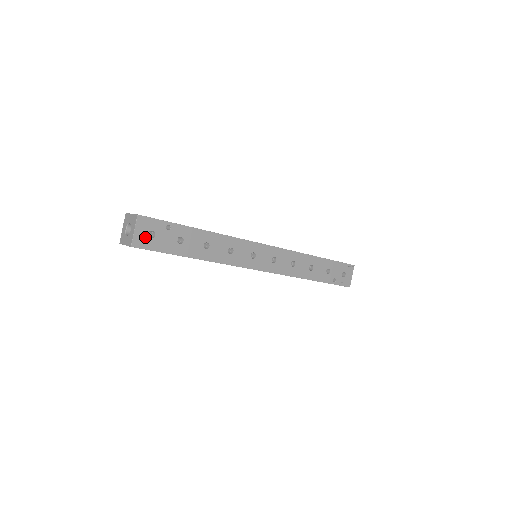
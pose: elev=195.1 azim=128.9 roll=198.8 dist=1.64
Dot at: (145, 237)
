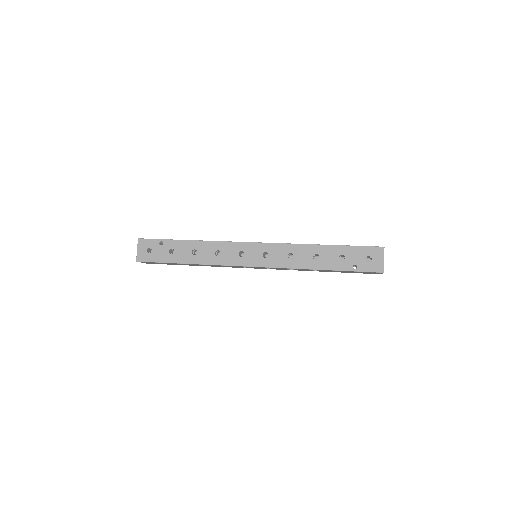
Dot at: (151, 263)
